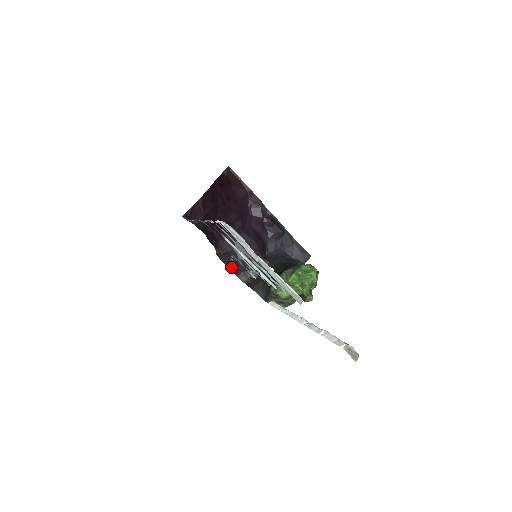
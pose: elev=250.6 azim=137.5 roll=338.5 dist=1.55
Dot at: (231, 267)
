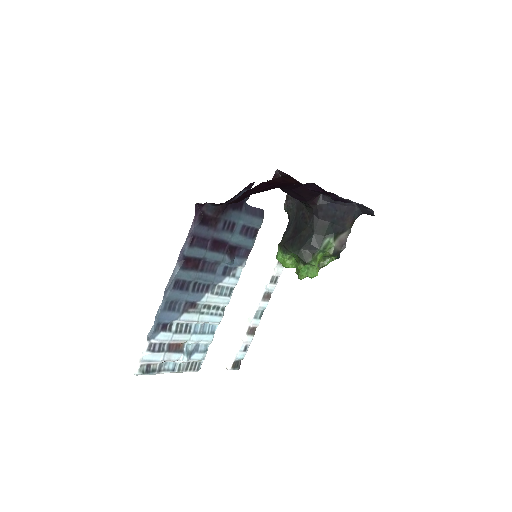
Dot at: occluded
